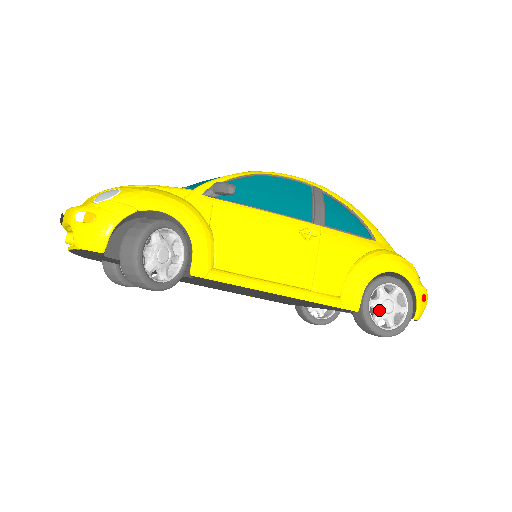
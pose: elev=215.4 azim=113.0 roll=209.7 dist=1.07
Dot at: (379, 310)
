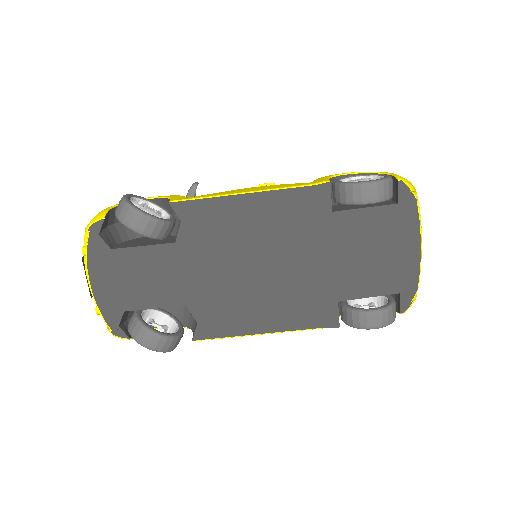
Dot at: occluded
